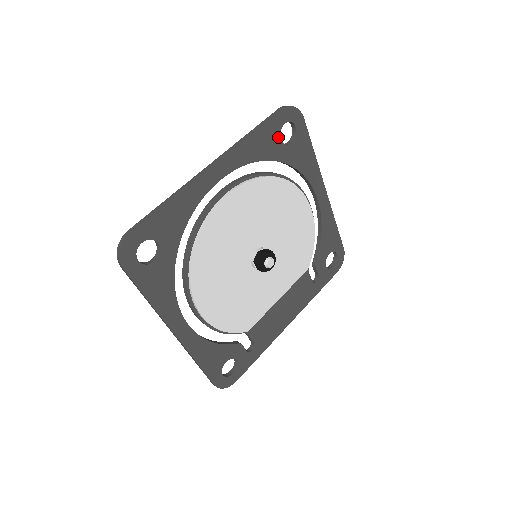
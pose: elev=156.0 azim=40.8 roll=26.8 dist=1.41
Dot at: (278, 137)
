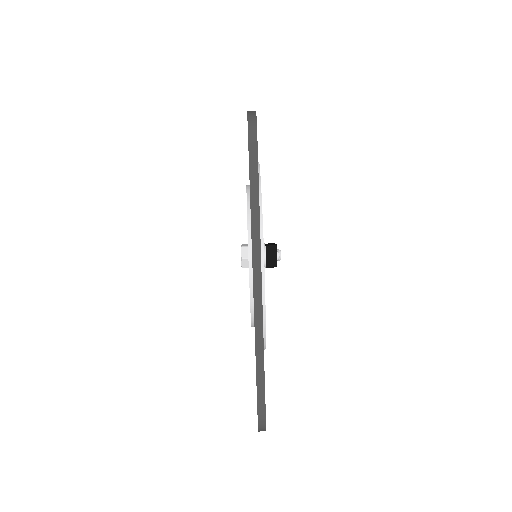
Dot at: occluded
